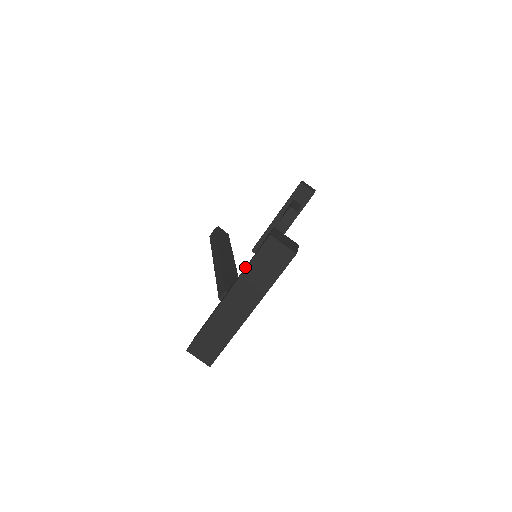
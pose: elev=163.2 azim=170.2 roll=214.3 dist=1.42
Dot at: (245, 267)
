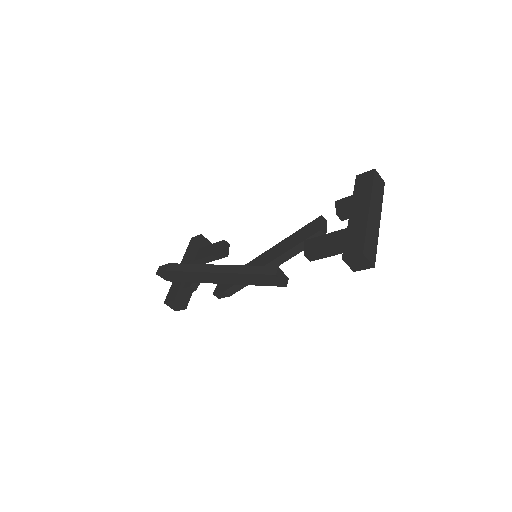
Dot at: (357, 197)
